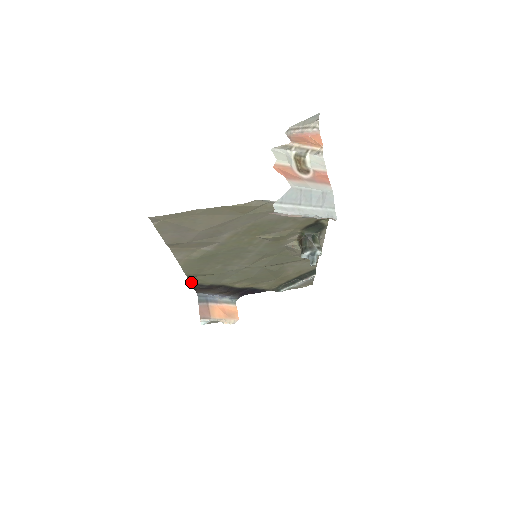
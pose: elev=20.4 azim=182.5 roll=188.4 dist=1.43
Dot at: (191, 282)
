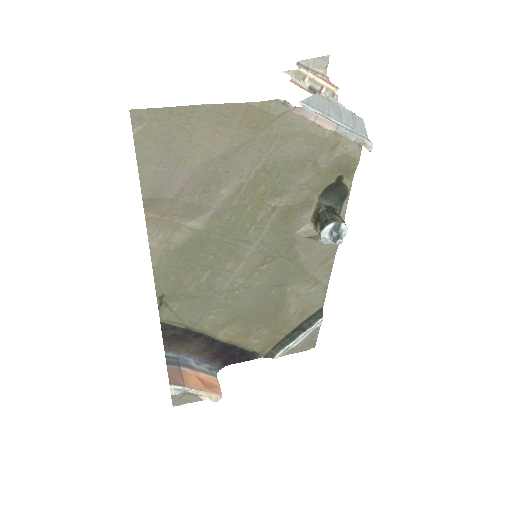
Dot at: (161, 319)
